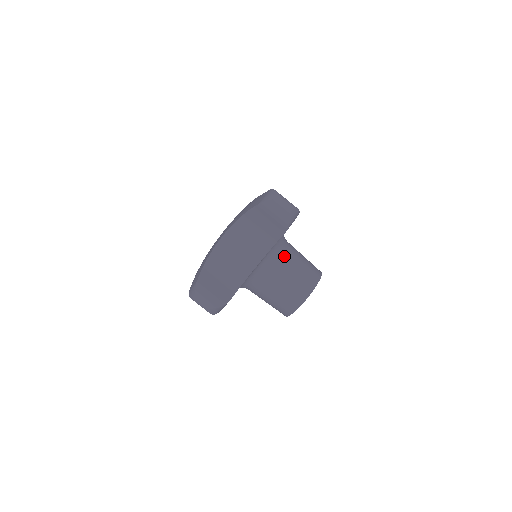
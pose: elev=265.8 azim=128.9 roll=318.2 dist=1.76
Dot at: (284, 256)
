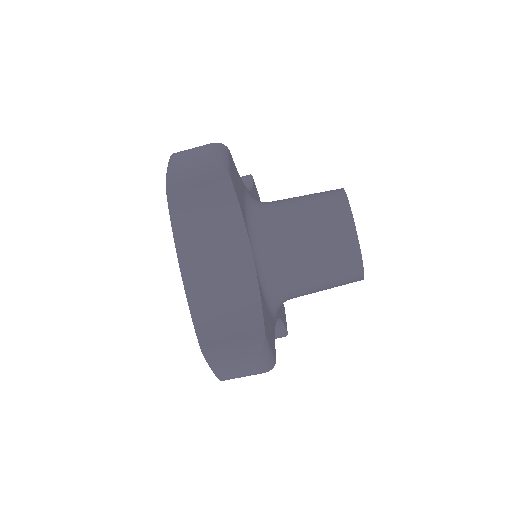
Dot at: (275, 216)
